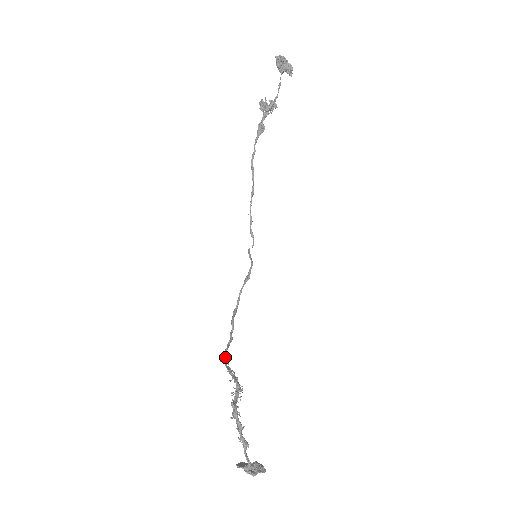
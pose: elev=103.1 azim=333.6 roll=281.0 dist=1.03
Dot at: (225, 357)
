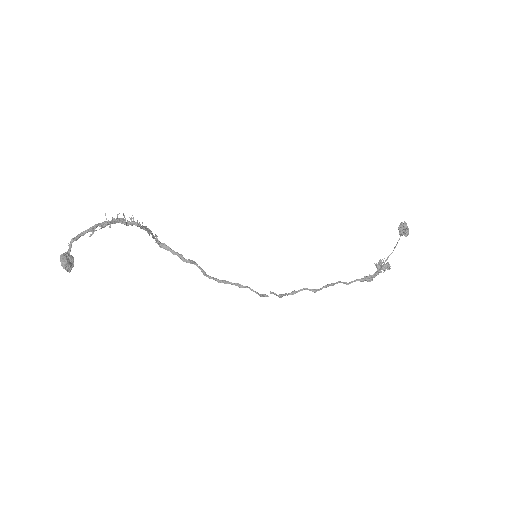
Dot at: (161, 243)
